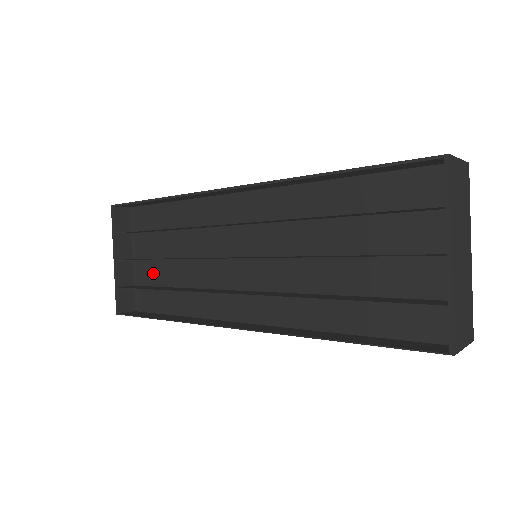
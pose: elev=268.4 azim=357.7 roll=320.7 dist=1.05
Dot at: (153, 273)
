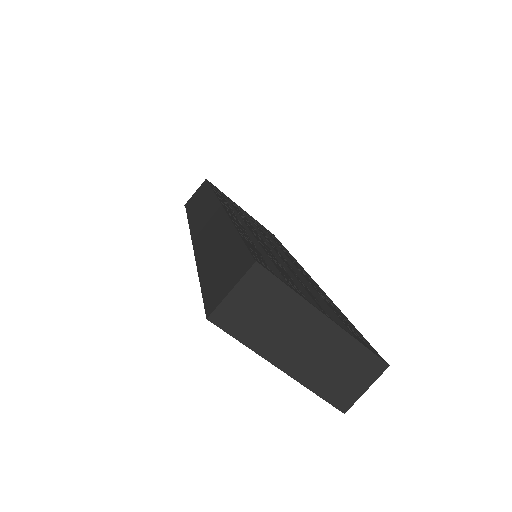
Dot at: occluded
